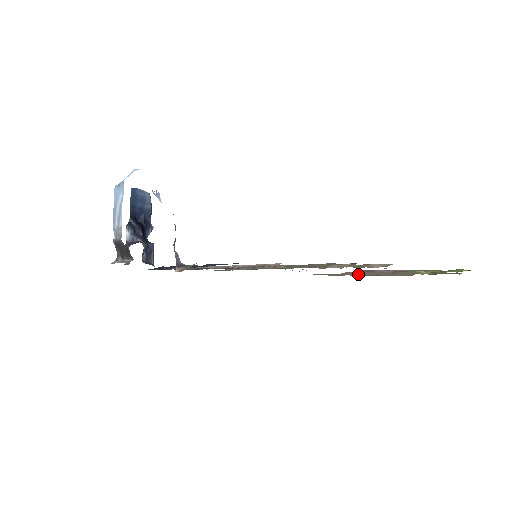
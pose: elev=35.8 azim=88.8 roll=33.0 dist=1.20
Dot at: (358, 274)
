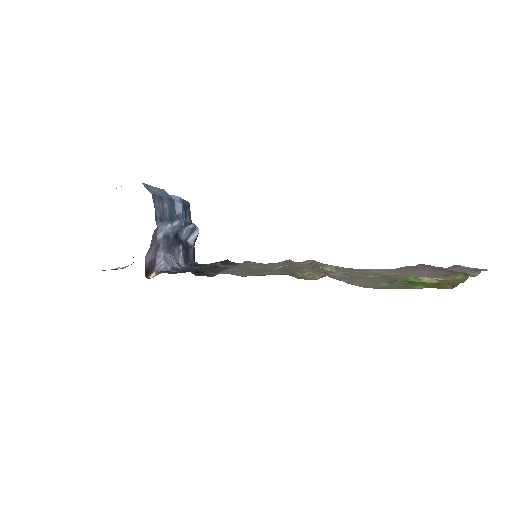
Dot at: (399, 272)
